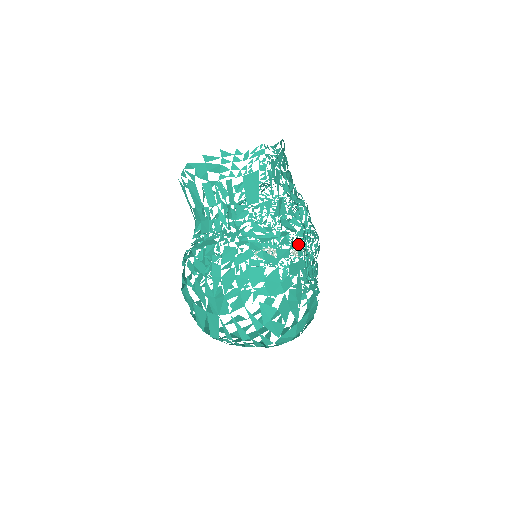
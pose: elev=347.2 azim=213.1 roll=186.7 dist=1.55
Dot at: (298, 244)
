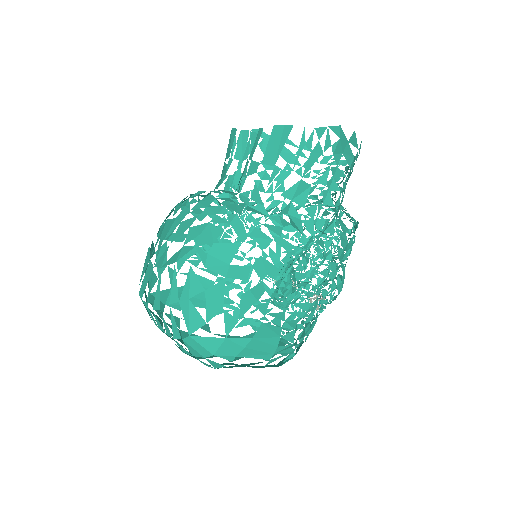
Dot at: (320, 288)
